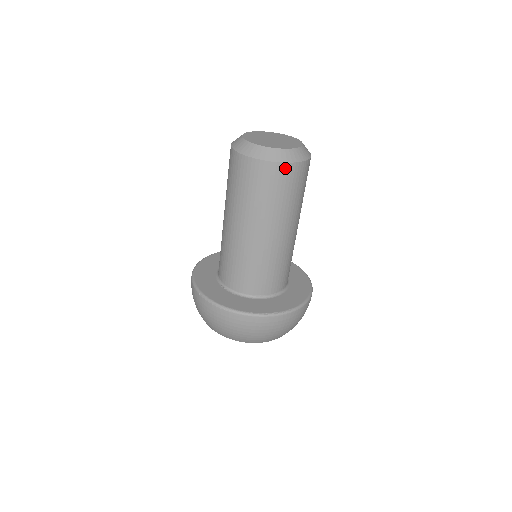
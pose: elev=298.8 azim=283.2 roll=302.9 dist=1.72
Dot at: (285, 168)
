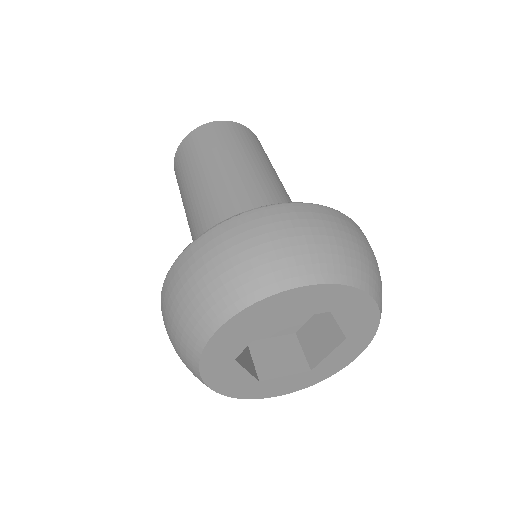
Dot at: (245, 129)
